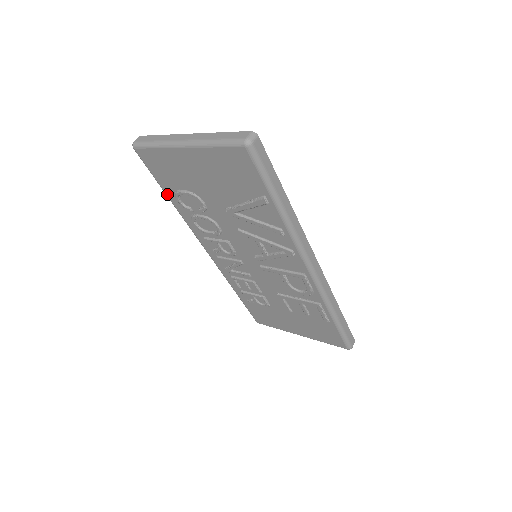
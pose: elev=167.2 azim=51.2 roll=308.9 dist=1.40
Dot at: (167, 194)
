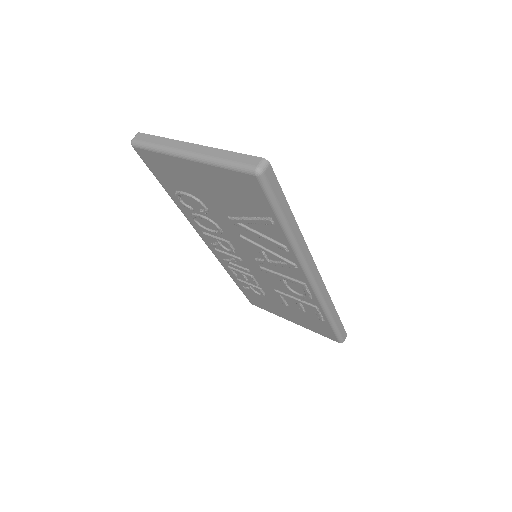
Dot at: (166, 190)
